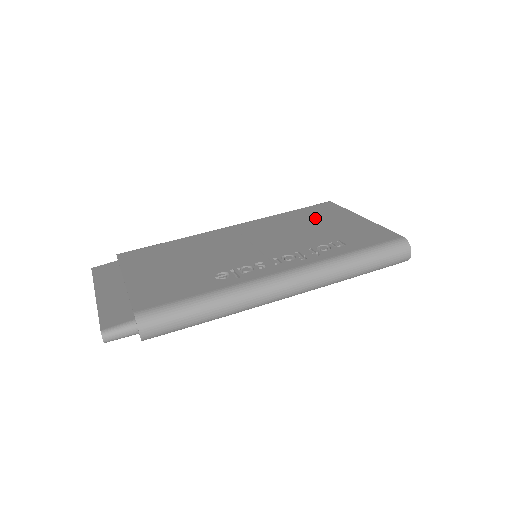
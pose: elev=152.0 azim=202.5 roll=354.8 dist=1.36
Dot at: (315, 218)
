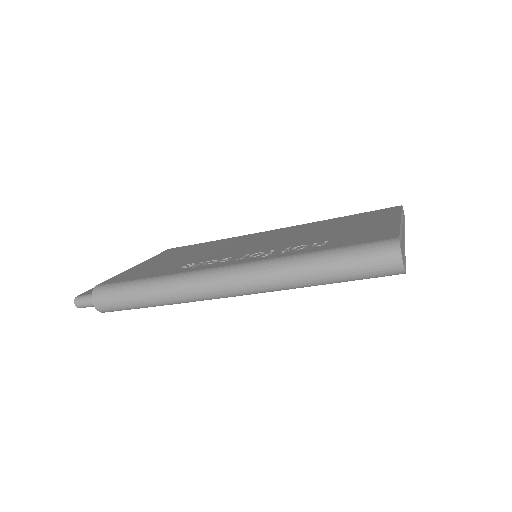
Dot at: (352, 221)
